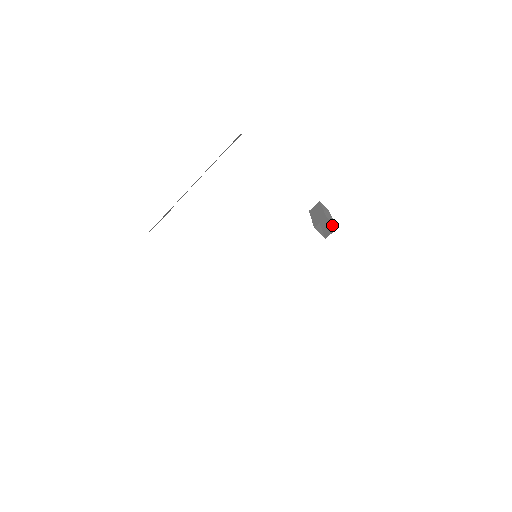
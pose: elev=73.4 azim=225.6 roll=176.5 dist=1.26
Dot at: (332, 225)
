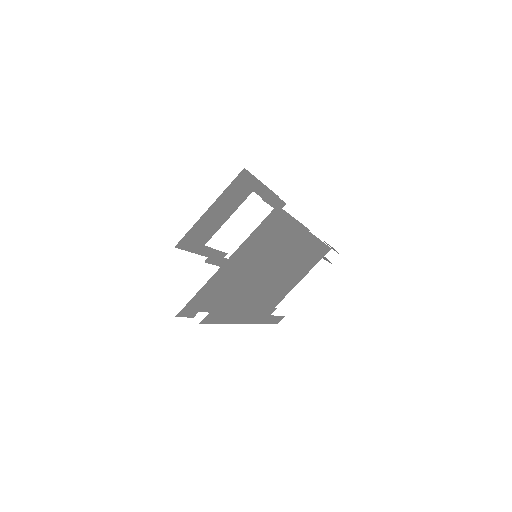
Dot at: occluded
